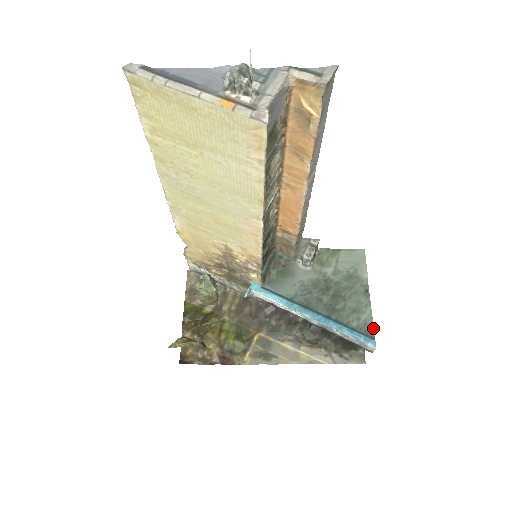
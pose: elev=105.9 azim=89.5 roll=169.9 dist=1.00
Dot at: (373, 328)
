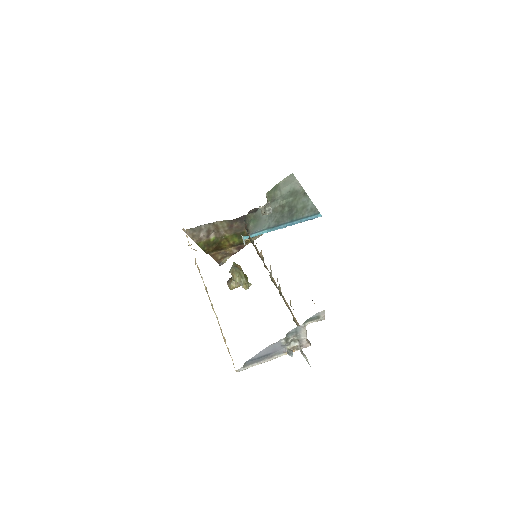
Dot at: (316, 209)
